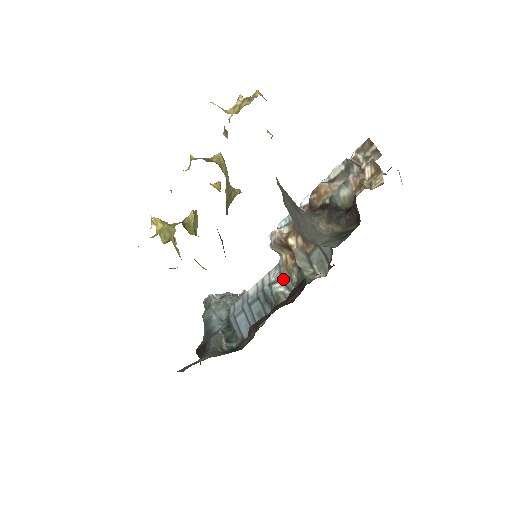
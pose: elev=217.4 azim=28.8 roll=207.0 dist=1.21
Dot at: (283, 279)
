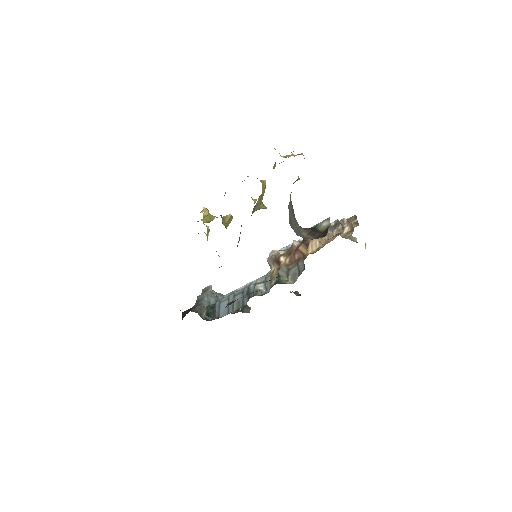
Dot at: (265, 282)
